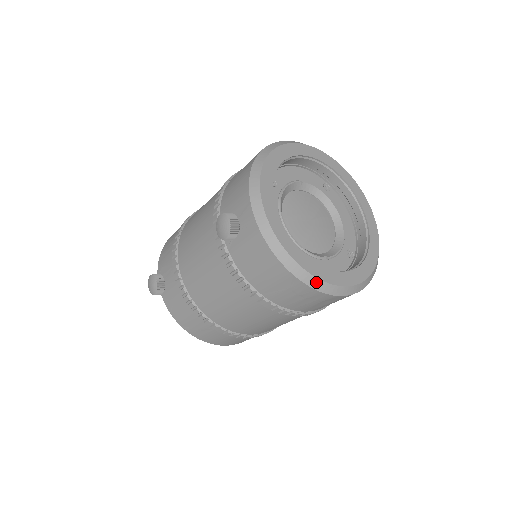
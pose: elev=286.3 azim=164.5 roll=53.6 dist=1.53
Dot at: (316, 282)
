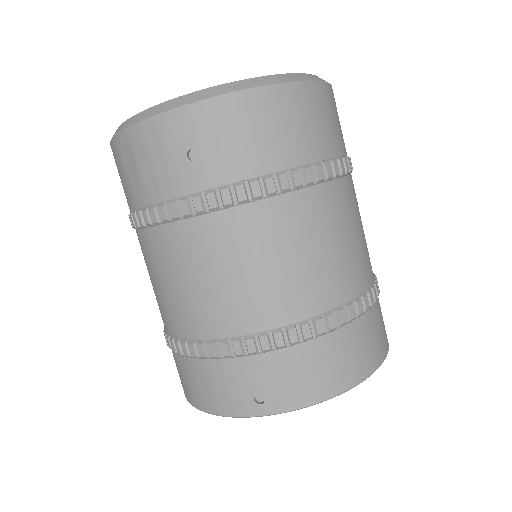
Dot at: occluded
